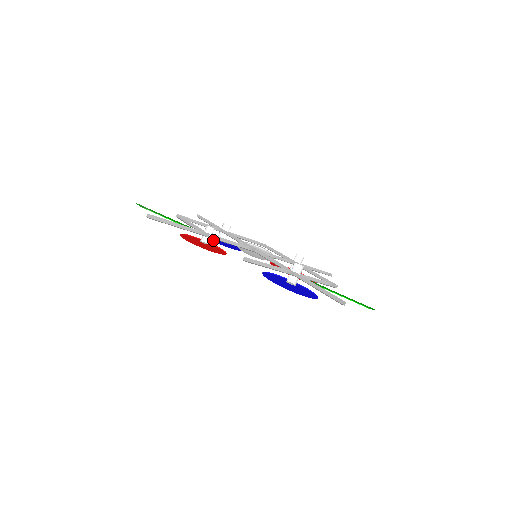
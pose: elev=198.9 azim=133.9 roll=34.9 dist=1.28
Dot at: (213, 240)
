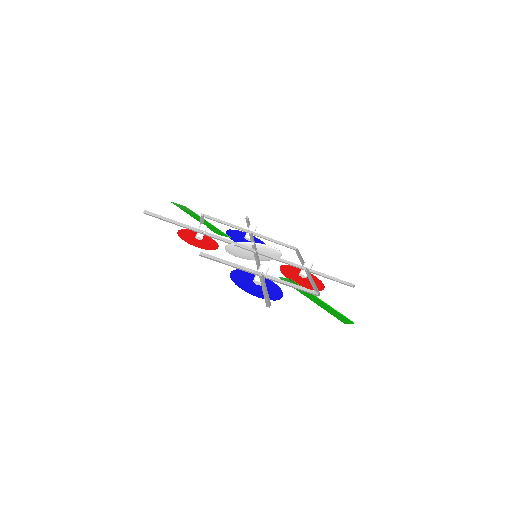
Dot at: (234, 239)
